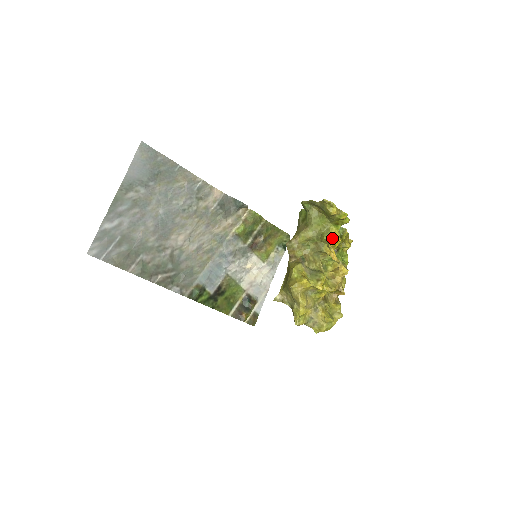
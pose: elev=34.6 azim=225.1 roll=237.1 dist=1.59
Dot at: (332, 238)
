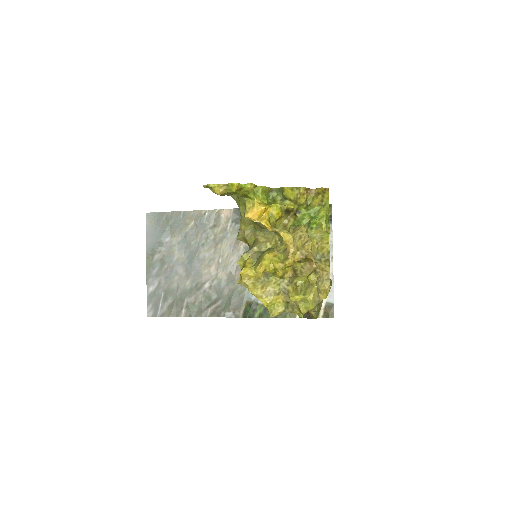
Dot at: (246, 213)
